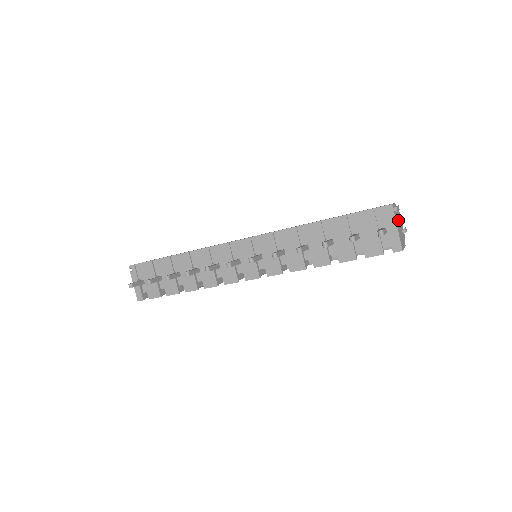
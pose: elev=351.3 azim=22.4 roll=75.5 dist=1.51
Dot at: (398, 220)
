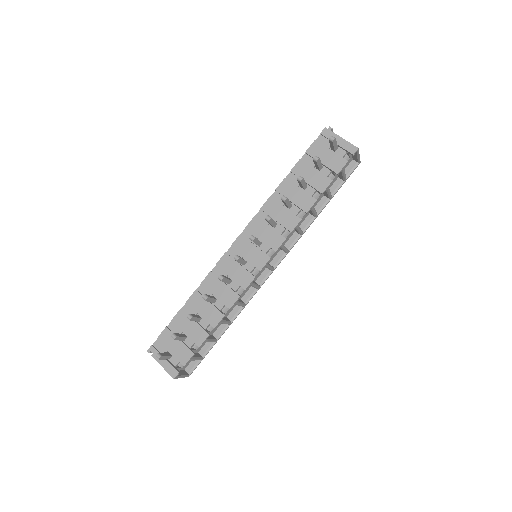
Dot at: occluded
